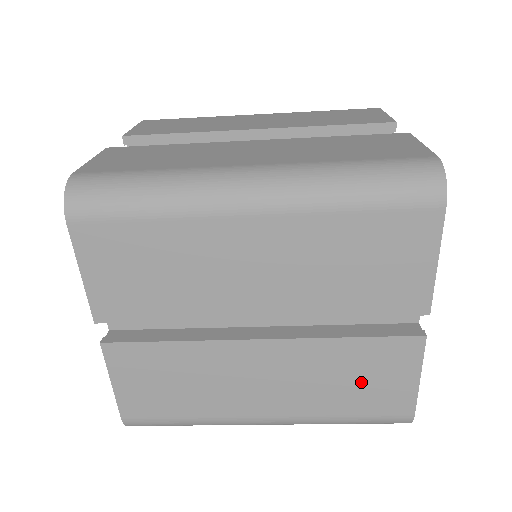
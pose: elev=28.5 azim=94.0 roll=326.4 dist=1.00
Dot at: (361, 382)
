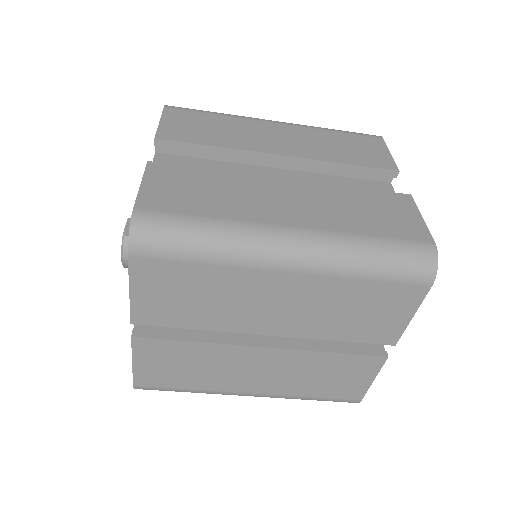
Dot at: (331, 379)
